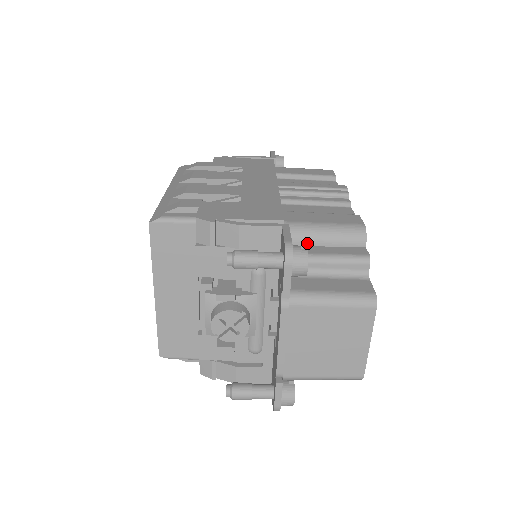
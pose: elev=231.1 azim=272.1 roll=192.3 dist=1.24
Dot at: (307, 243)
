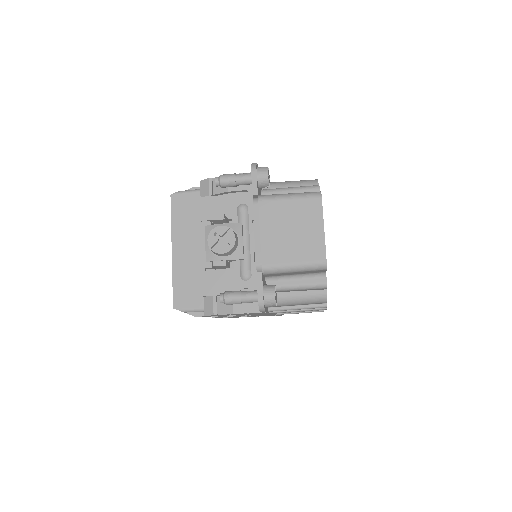
Dot at: occluded
